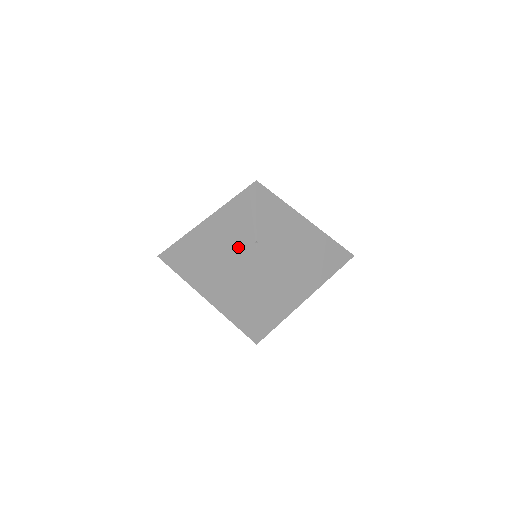
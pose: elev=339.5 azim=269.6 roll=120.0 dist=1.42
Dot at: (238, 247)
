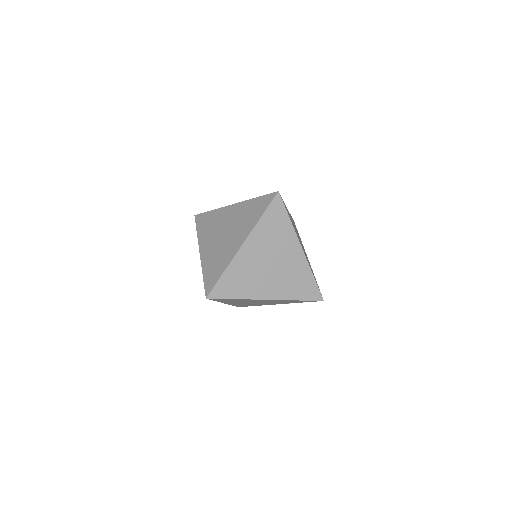
Dot at: (283, 245)
